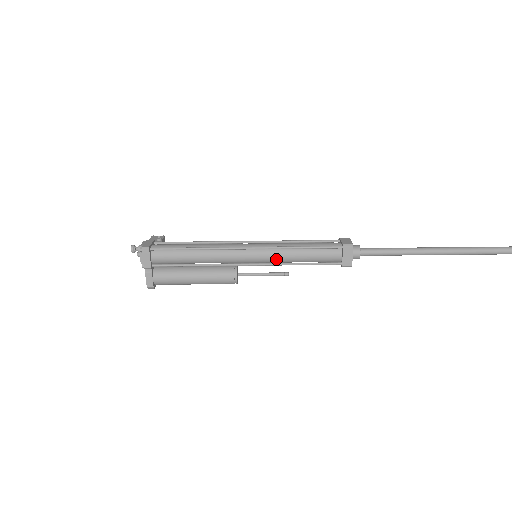
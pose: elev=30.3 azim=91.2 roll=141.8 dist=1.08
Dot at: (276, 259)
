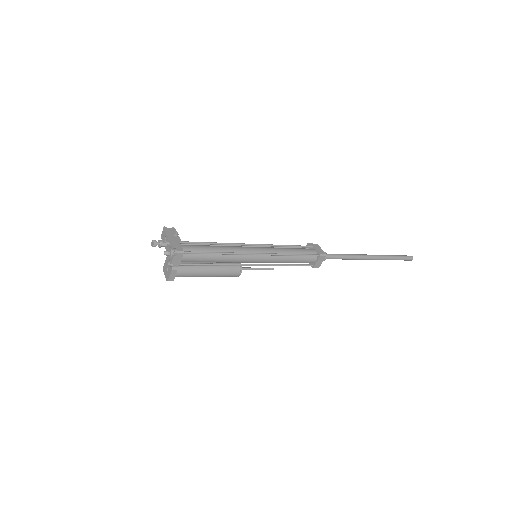
Dot at: (274, 262)
